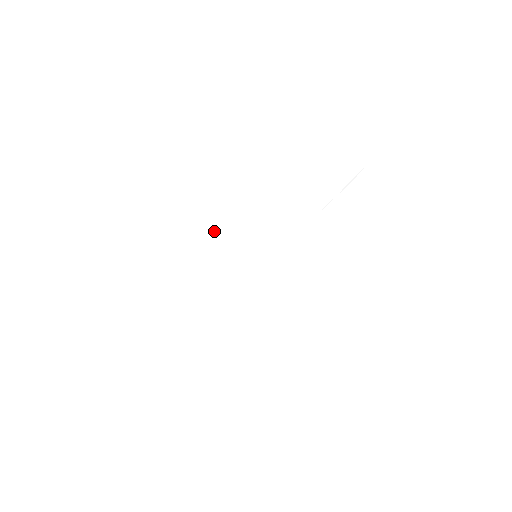
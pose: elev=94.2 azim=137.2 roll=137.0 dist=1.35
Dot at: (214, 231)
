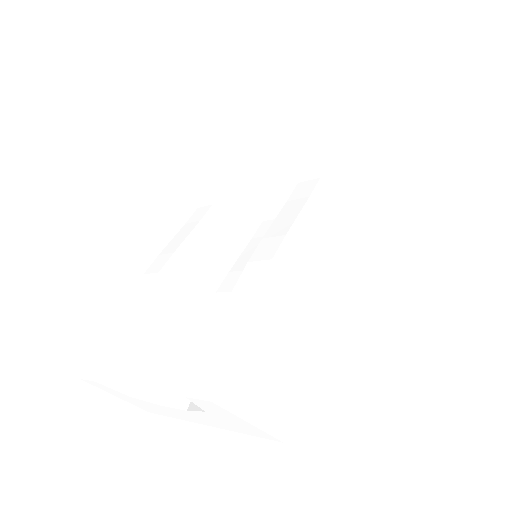
Dot at: (197, 253)
